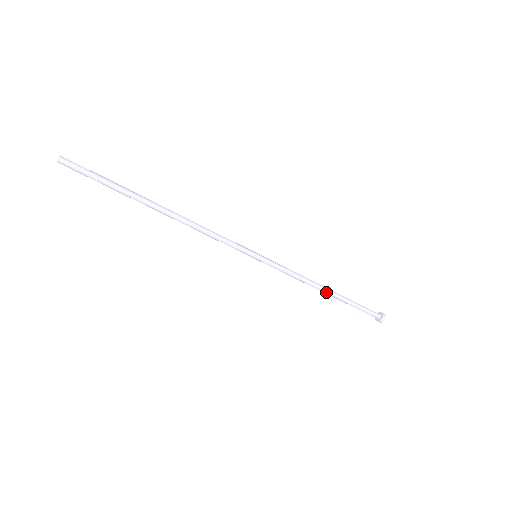
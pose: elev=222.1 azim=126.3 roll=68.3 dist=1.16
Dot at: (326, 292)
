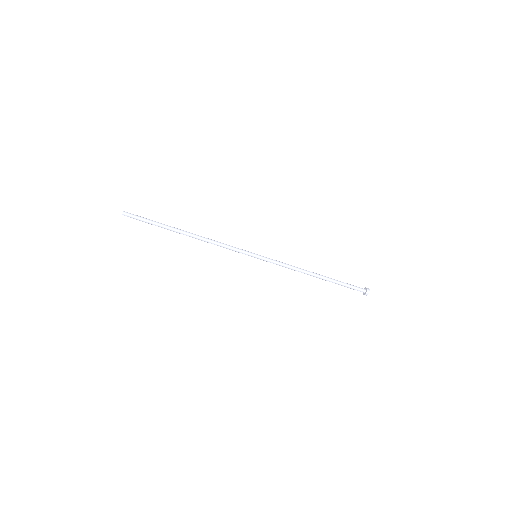
Dot at: (315, 276)
